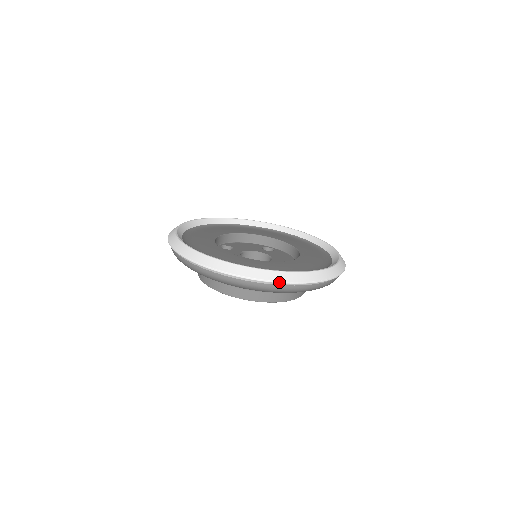
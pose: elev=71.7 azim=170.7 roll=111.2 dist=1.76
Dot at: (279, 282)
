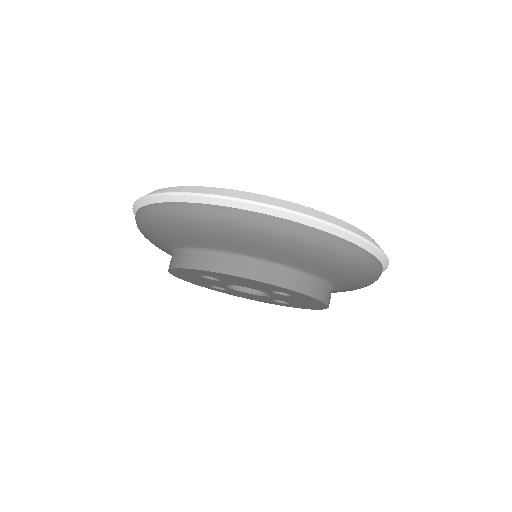
Dot at: (225, 197)
